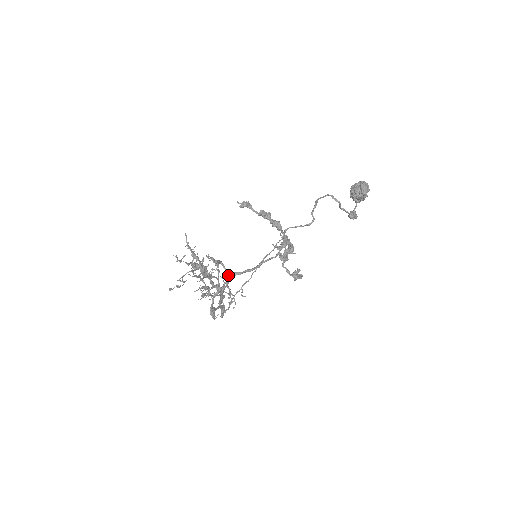
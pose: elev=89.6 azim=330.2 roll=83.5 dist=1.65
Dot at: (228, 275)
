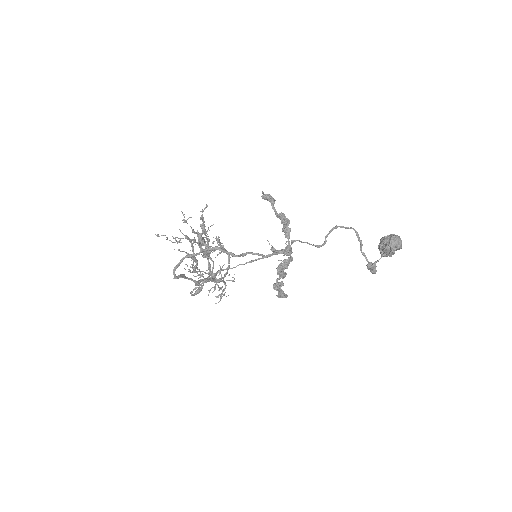
Dot at: (228, 269)
